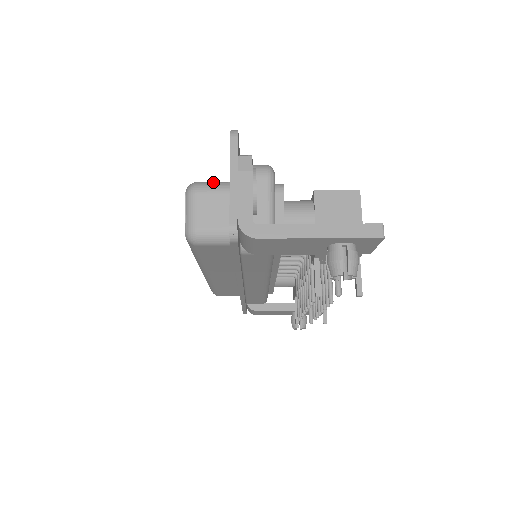
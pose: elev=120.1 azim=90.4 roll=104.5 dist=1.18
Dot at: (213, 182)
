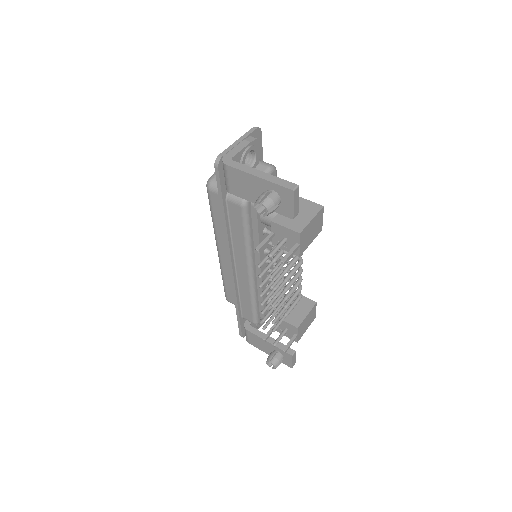
Dot at: occluded
